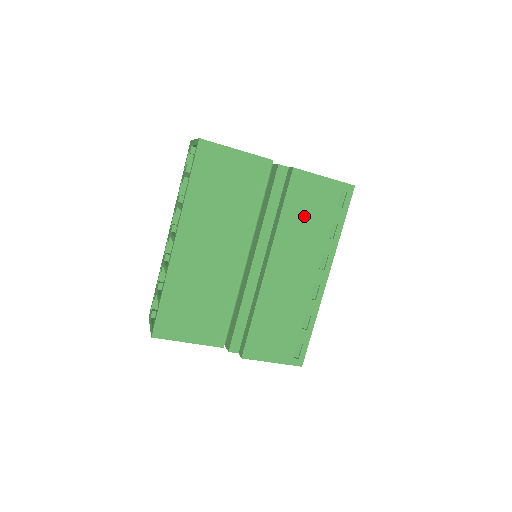
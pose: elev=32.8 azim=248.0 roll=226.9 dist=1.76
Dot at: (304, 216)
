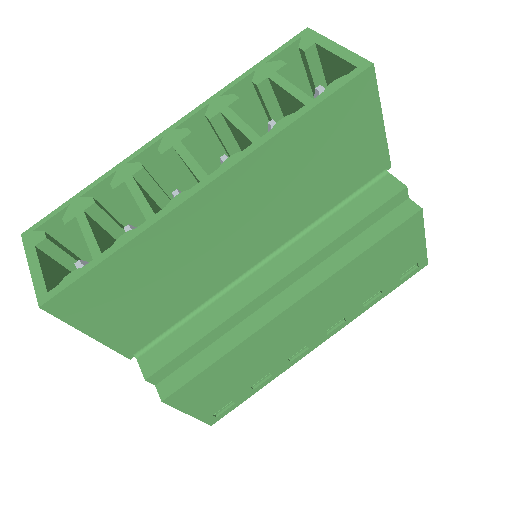
Dot at: (373, 269)
